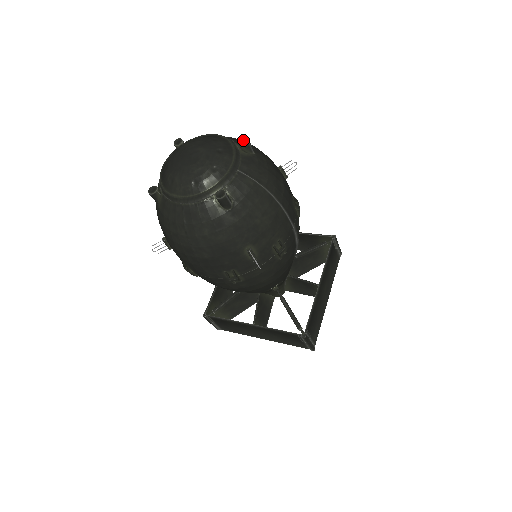
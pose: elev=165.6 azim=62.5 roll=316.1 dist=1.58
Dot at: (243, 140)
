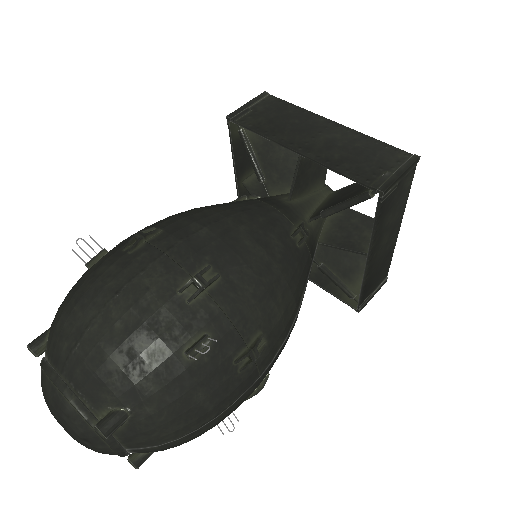
Dot at: occluded
